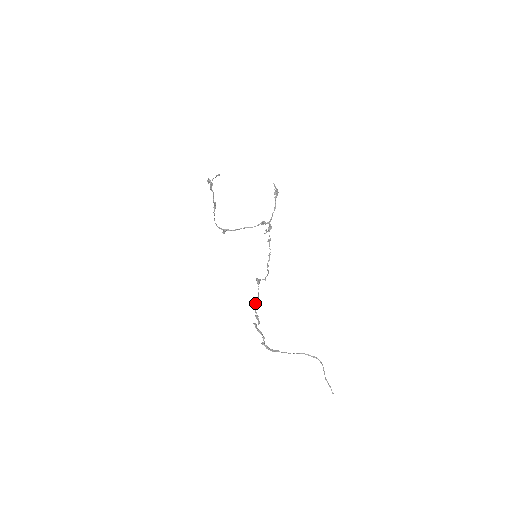
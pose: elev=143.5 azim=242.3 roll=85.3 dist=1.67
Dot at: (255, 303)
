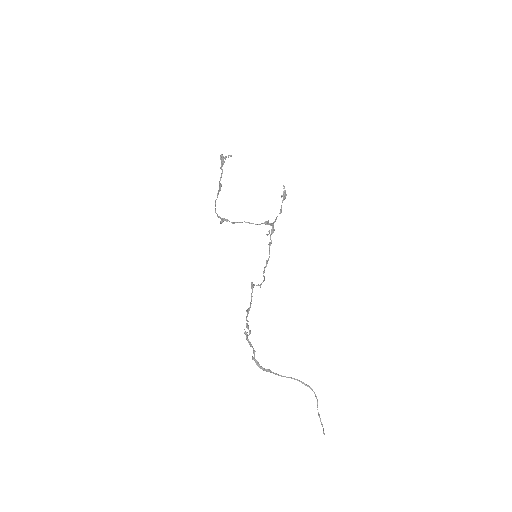
Dot at: (247, 309)
